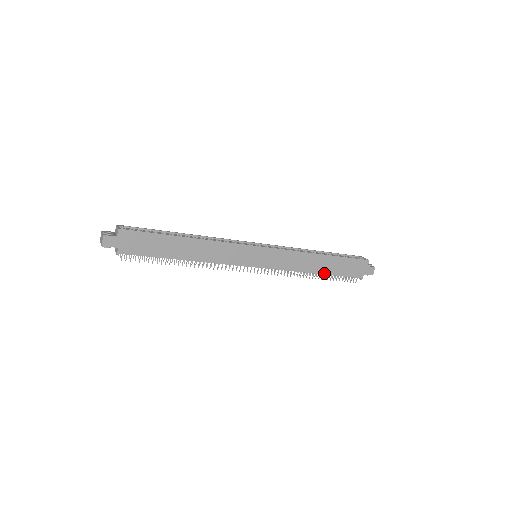
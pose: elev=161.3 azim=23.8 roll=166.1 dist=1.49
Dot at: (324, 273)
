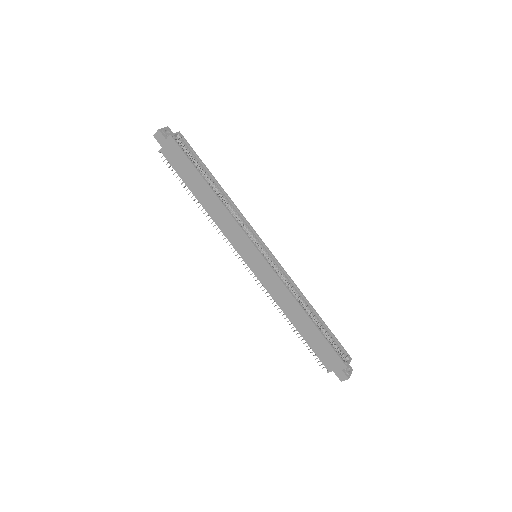
Dot at: (298, 329)
